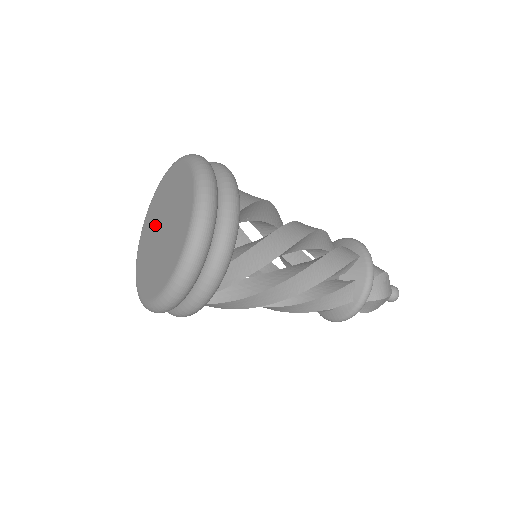
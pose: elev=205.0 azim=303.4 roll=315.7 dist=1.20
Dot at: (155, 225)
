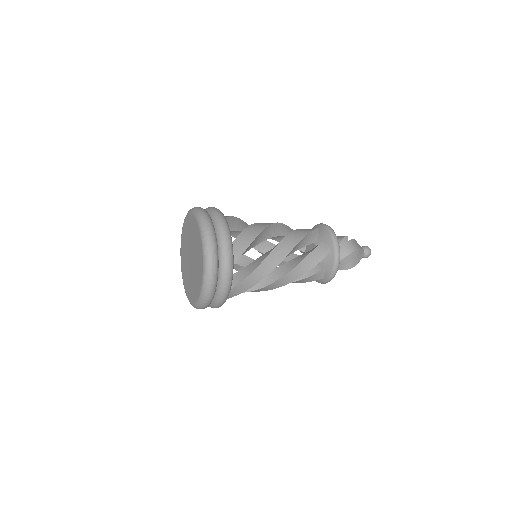
Dot at: (187, 247)
